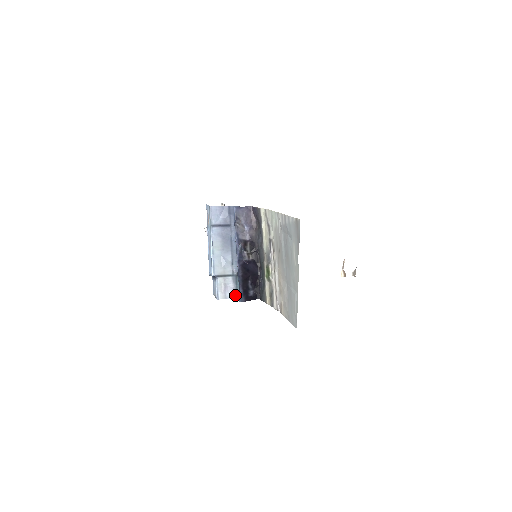
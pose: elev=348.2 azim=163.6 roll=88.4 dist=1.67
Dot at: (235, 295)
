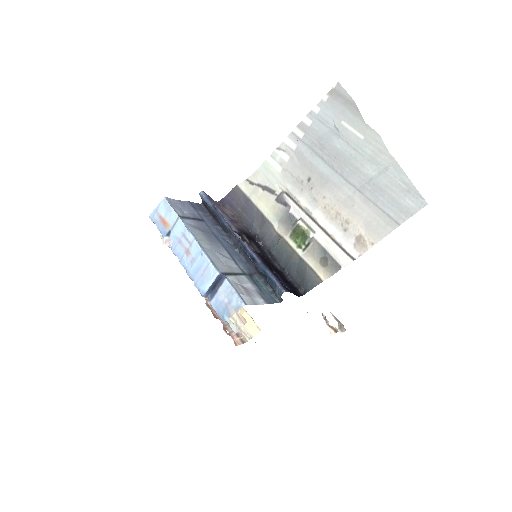
Dot at: (264, 300)
